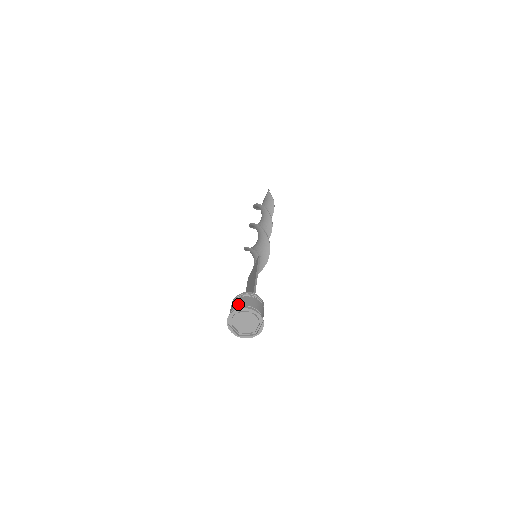
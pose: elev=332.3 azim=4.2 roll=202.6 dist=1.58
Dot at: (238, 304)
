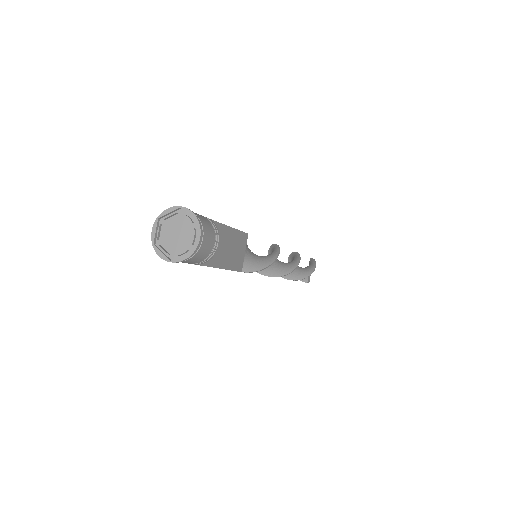
Dot at: occluded
